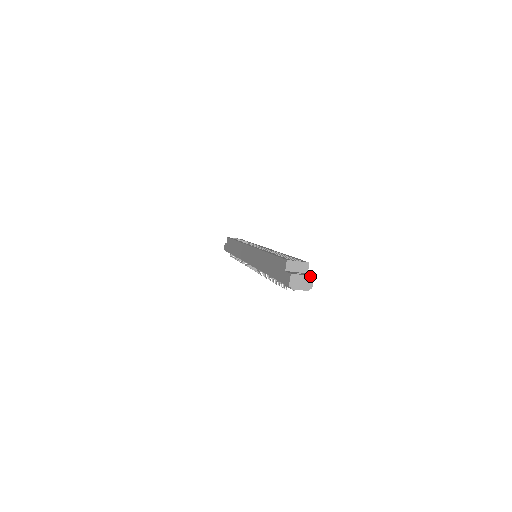
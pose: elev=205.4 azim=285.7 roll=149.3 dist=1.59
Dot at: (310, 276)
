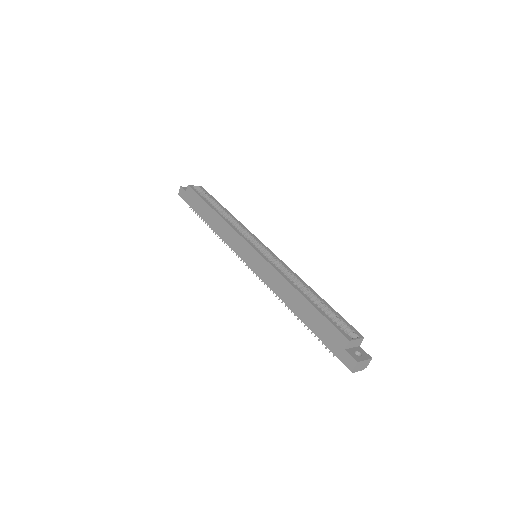
Dot at: (370, 359)
